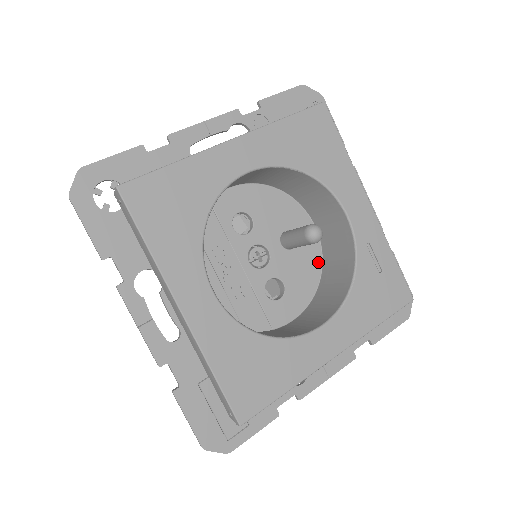
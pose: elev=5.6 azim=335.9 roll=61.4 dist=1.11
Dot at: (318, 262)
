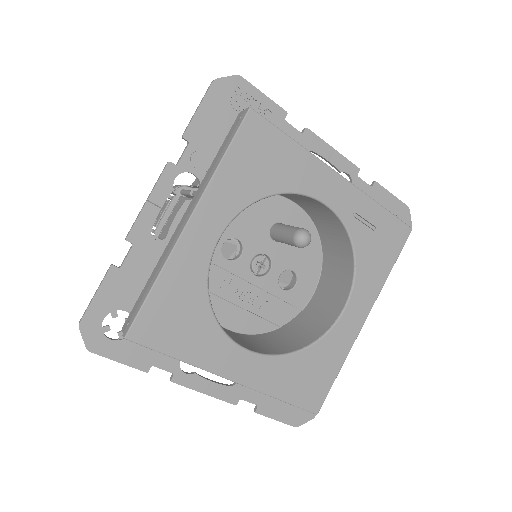
Dot at: (312, 231)
